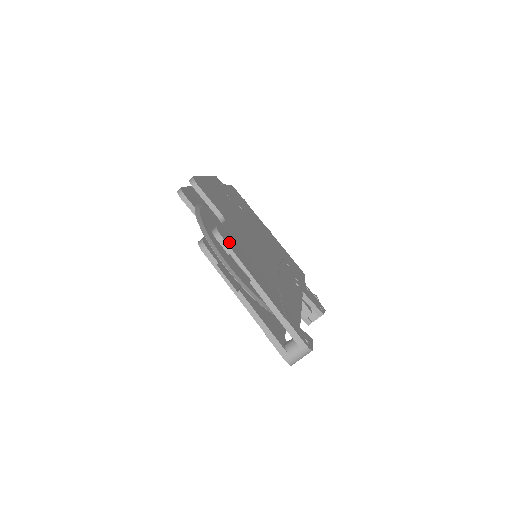
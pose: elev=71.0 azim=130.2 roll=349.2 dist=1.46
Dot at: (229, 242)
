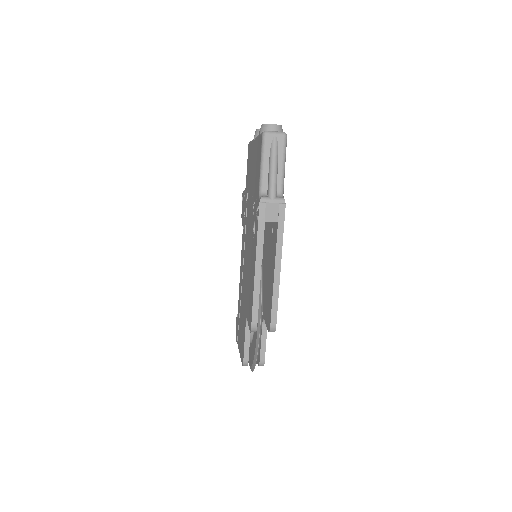
Dot at: occluded
